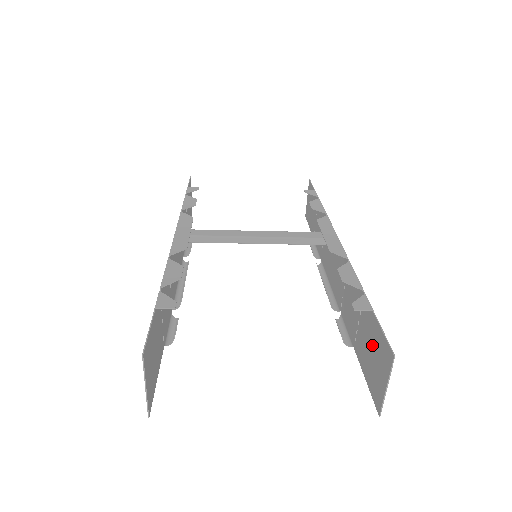
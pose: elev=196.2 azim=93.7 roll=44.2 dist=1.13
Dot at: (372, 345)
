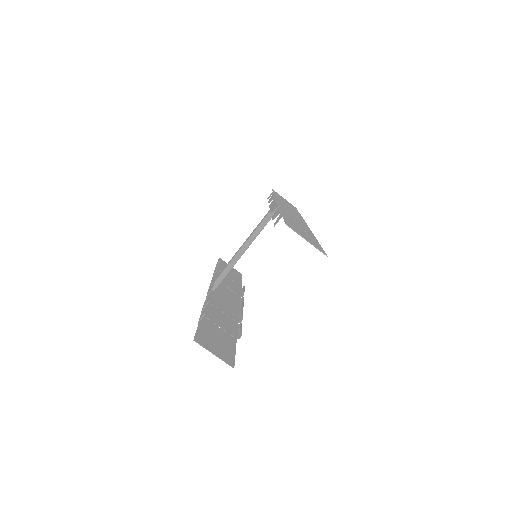
Dot at: occluded
